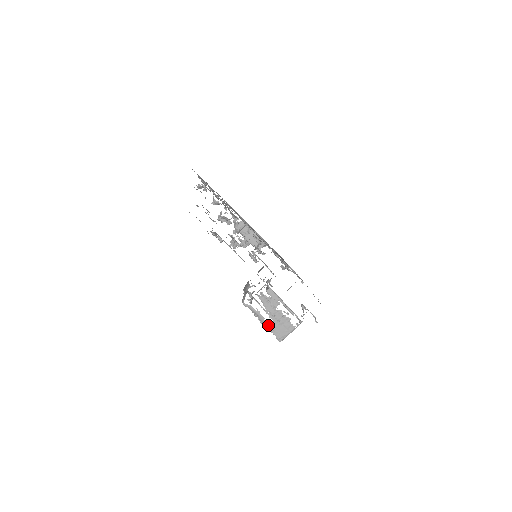
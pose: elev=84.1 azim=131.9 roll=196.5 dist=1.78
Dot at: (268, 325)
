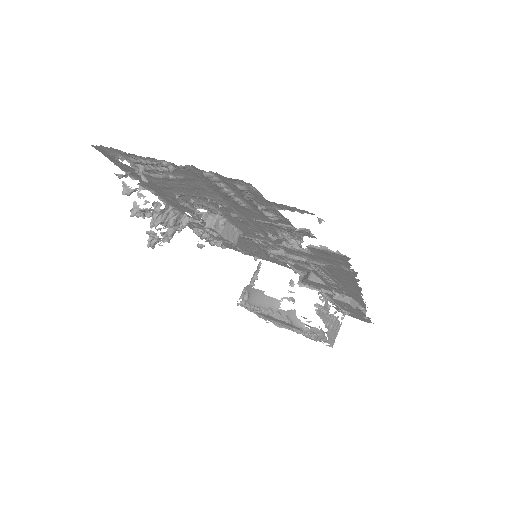
Dot at: (326, 337)
